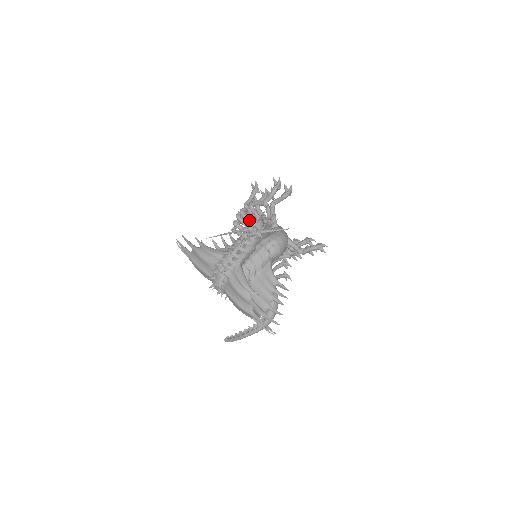
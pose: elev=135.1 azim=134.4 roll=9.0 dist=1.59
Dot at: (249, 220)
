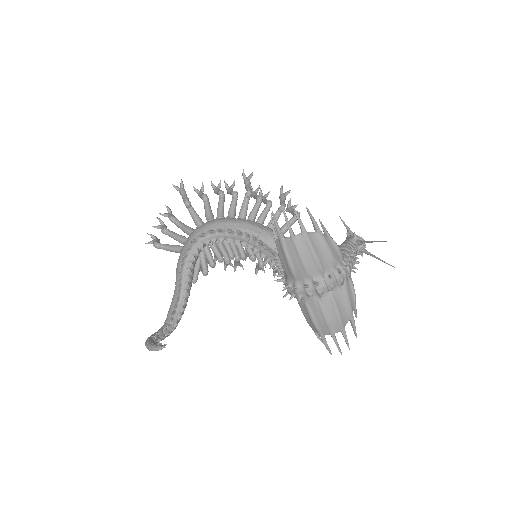
Dot at: occluded
